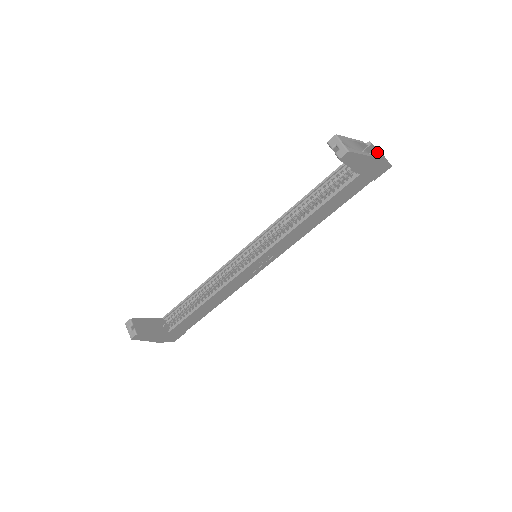
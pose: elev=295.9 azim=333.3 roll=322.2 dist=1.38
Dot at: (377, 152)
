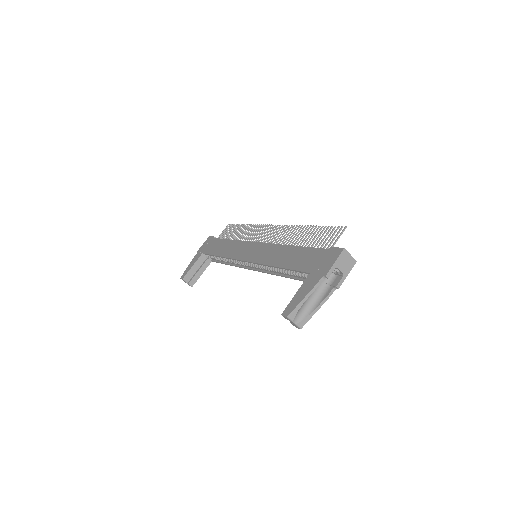
Dot at: (337, 269)
